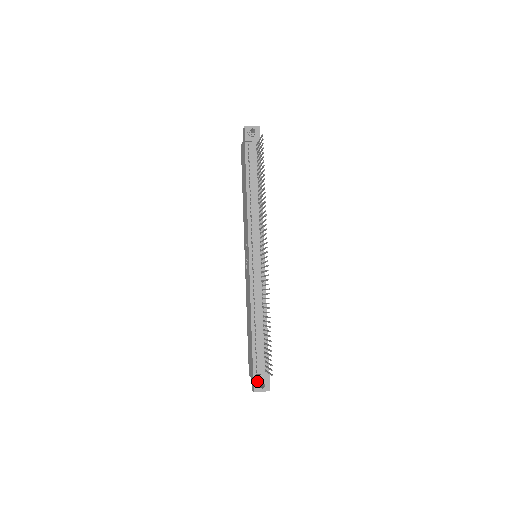
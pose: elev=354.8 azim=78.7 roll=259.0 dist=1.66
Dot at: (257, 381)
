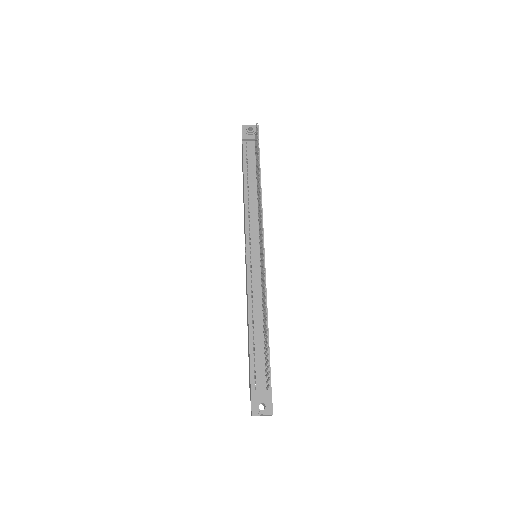
Dot at: (256, 401)
